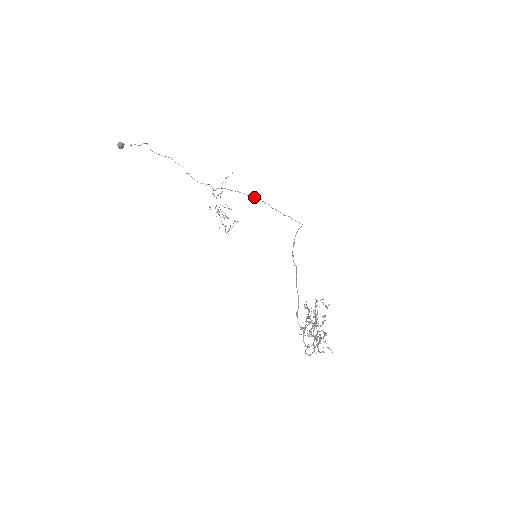
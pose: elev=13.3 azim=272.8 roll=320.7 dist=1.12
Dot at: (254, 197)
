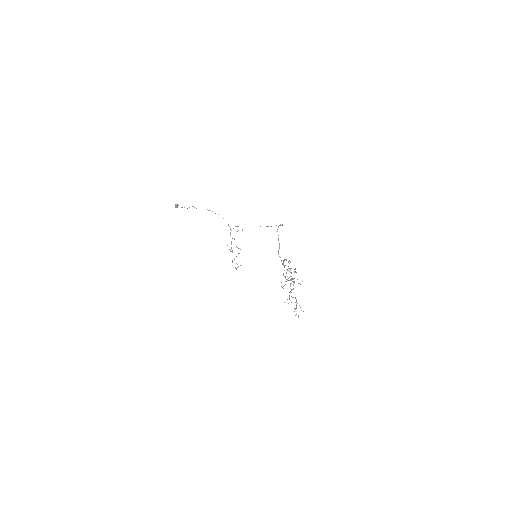
Dot at: occluded
